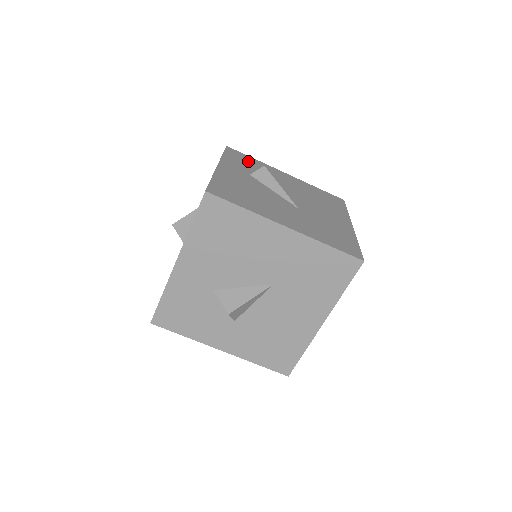
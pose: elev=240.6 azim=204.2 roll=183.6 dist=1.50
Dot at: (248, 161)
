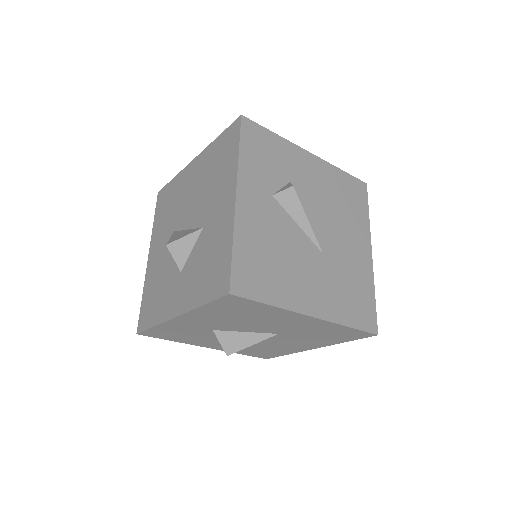
Dot at: (269, 149)
